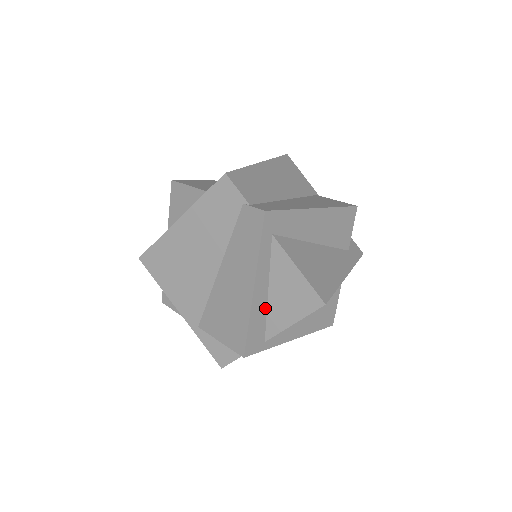
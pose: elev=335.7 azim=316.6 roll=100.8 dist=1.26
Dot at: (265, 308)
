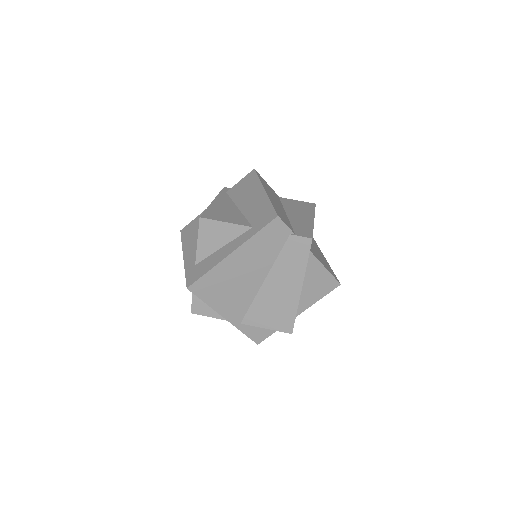
Dot at: occluded
